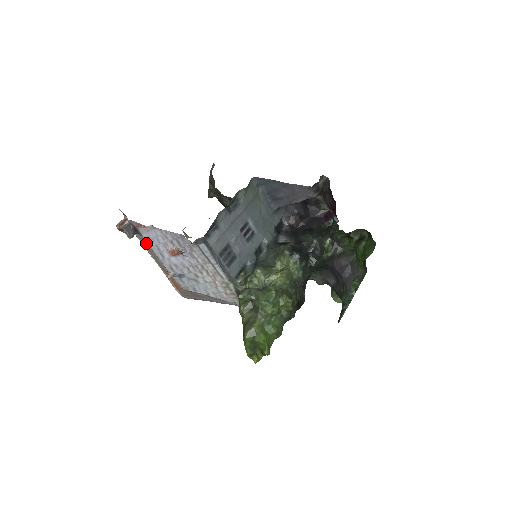
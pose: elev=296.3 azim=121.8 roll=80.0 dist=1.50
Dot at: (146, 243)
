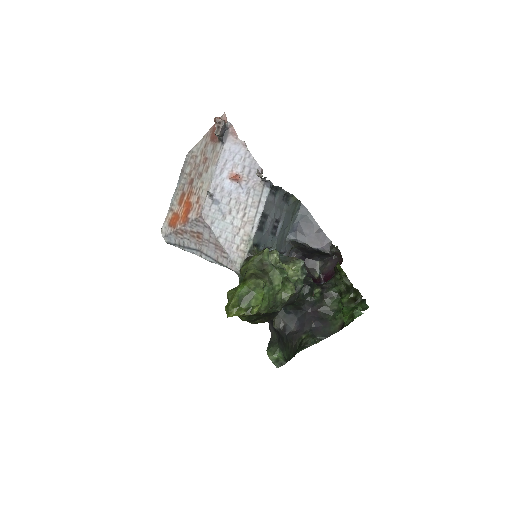
Dot at: (211, 155)
